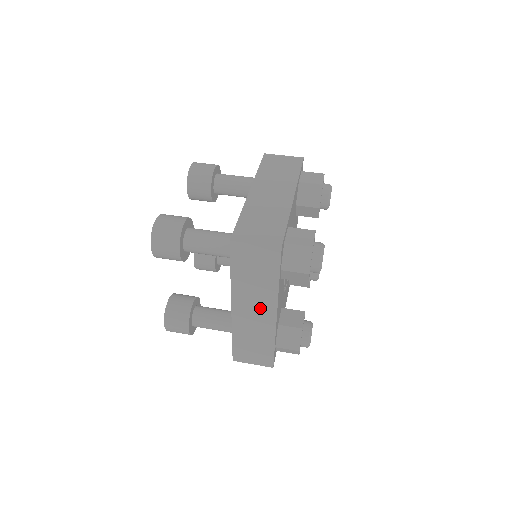
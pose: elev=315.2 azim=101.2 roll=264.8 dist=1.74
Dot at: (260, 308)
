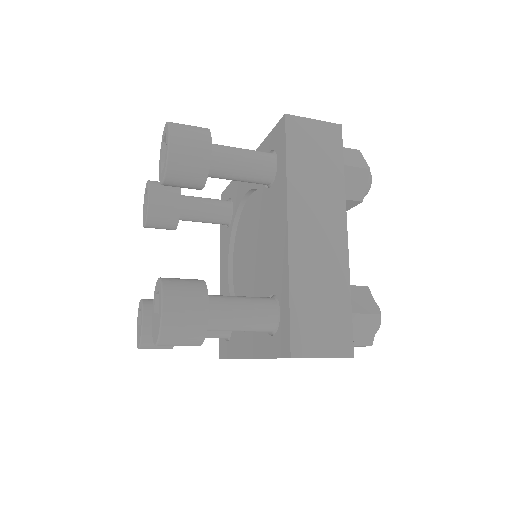
Dot at: (326, 223)
